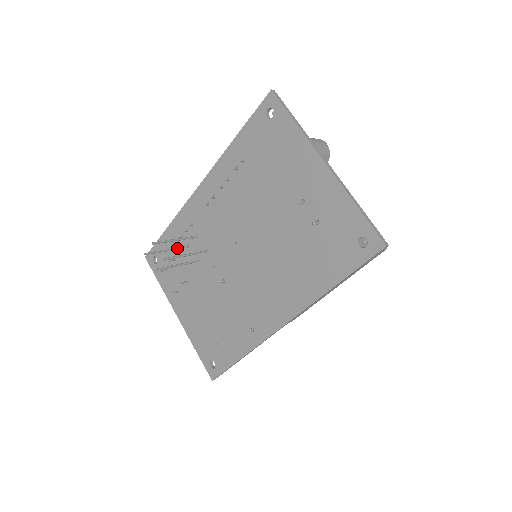
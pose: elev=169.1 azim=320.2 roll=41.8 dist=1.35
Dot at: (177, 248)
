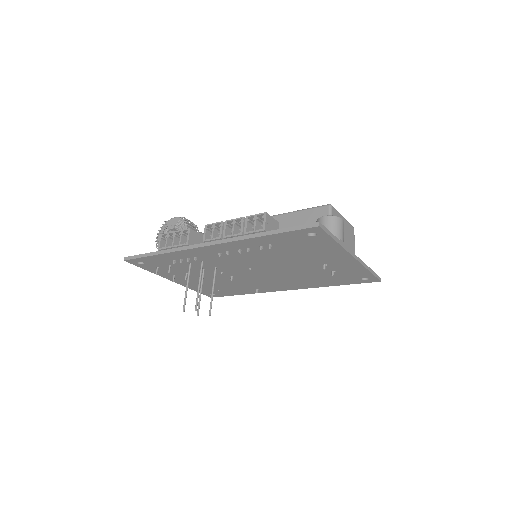
Dot at: occluded
